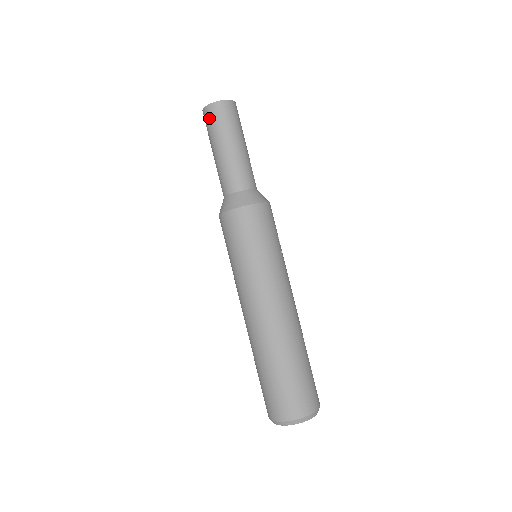
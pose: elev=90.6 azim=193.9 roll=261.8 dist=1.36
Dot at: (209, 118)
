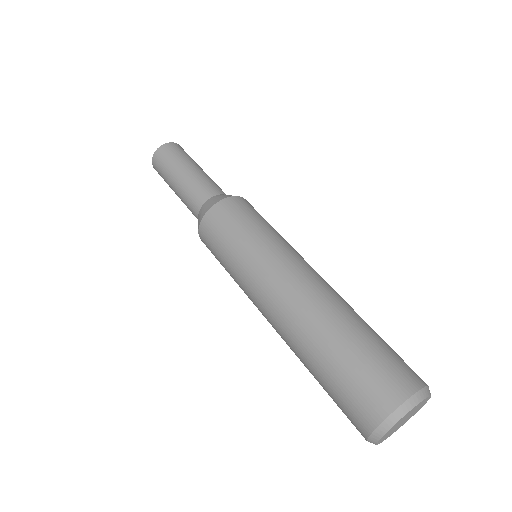
Dot at: (165, 153)
